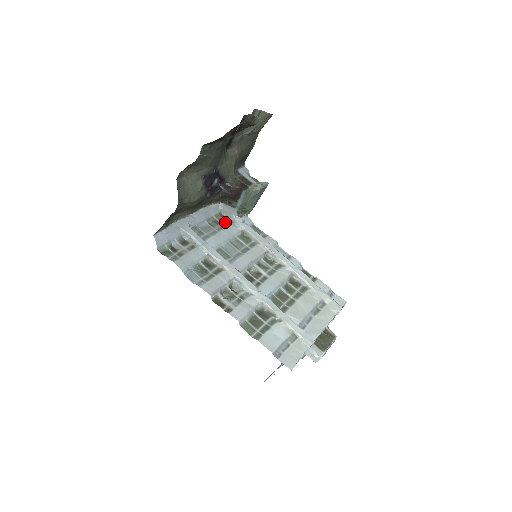
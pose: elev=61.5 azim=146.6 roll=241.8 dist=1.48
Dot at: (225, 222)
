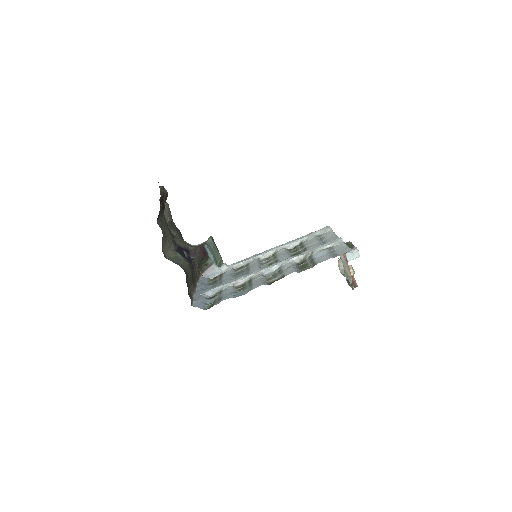
Dot at: (218, 277)
